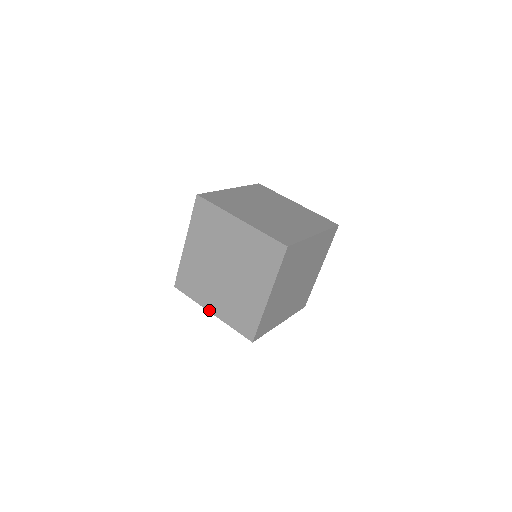
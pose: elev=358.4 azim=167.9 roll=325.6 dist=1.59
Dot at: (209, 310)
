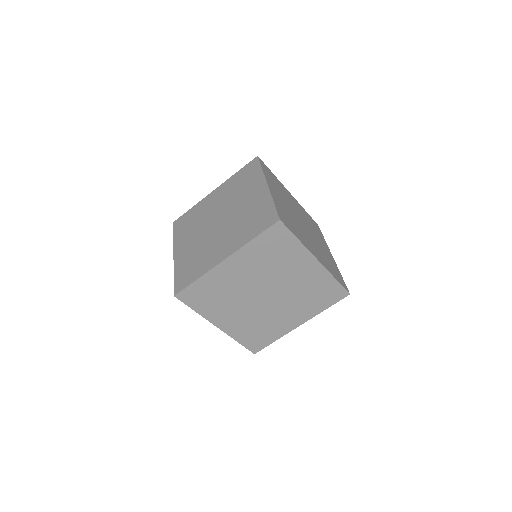
Dot at: occluded
